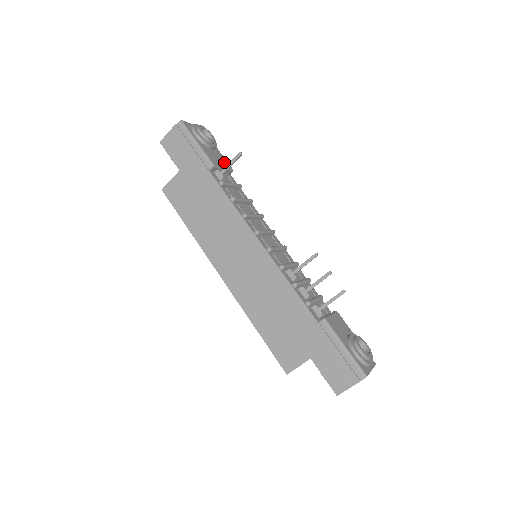
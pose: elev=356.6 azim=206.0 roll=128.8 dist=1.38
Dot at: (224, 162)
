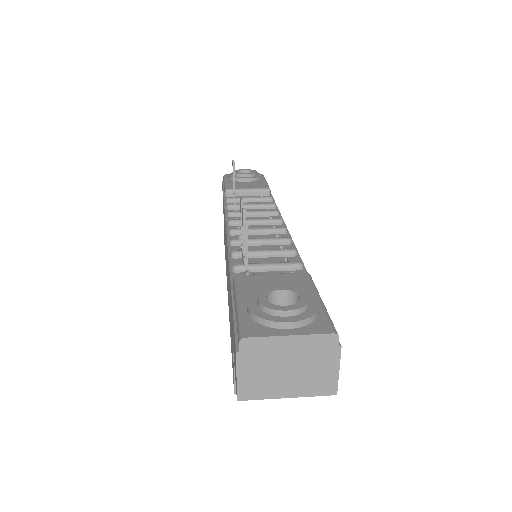
Dot at: (258, 186)
